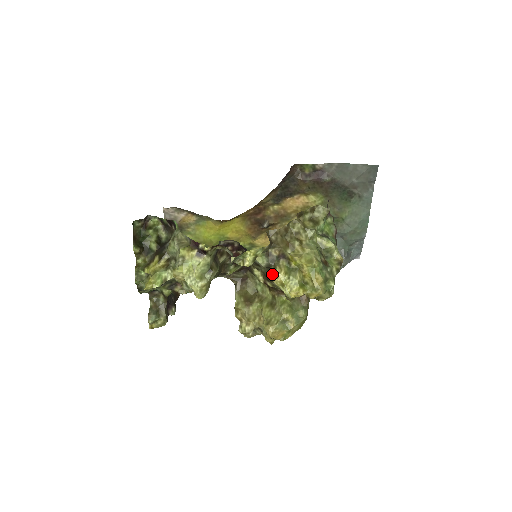
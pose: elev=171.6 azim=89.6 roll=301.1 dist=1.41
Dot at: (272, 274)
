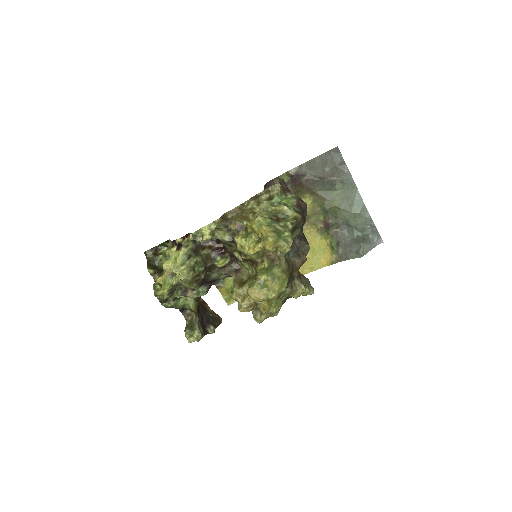
Dot at: (236, 244)
